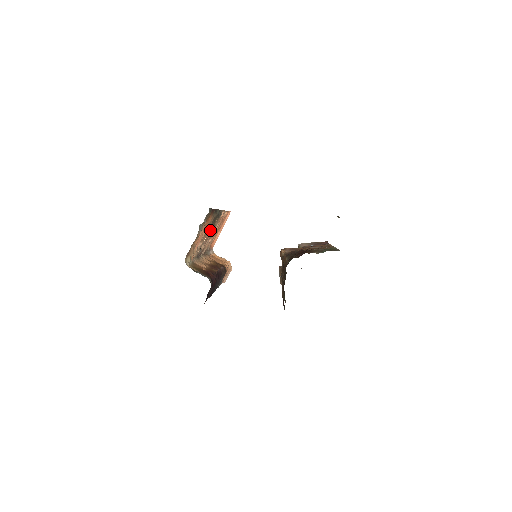
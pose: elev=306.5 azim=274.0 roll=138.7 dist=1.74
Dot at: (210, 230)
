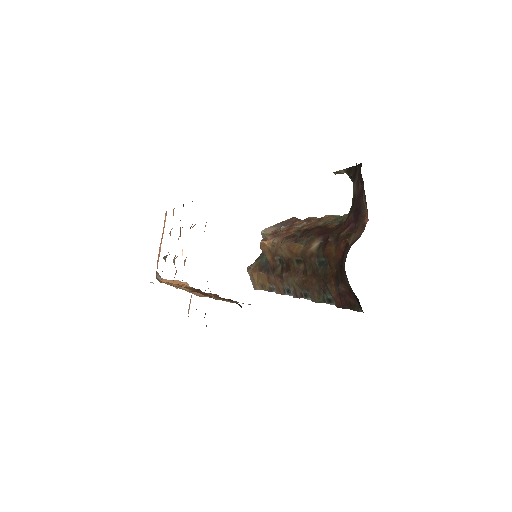
Dot at: occluded
